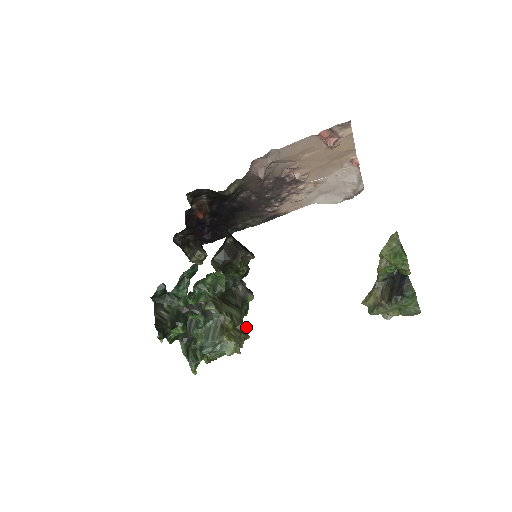
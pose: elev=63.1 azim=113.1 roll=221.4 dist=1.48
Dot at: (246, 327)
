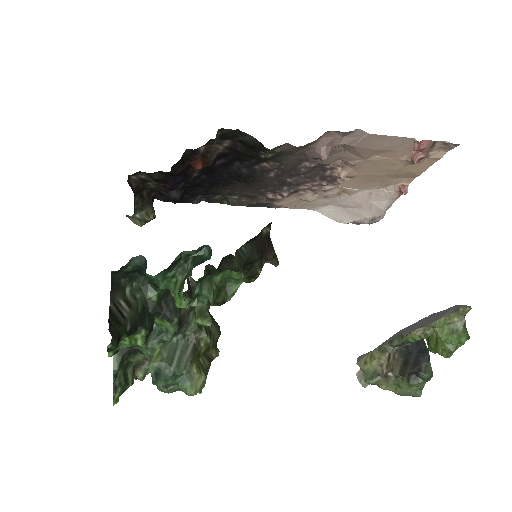
Dot at: (218, 355)
